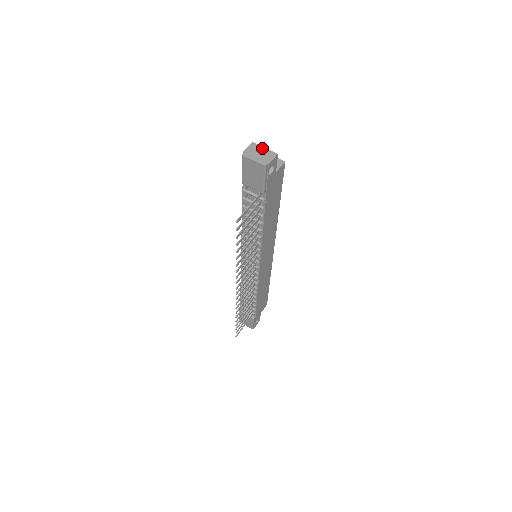
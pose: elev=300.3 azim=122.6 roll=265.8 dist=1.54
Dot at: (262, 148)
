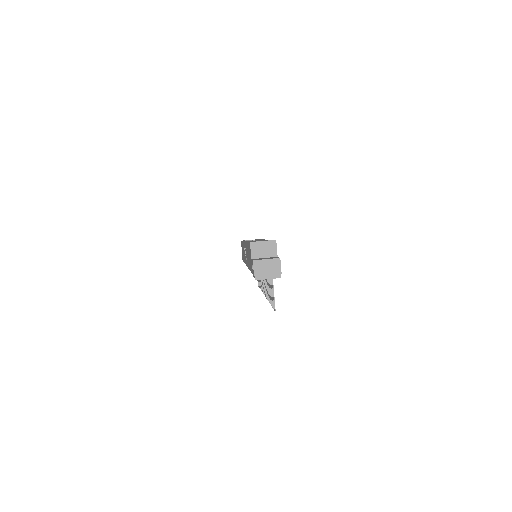
Dot at: (265, 262)
